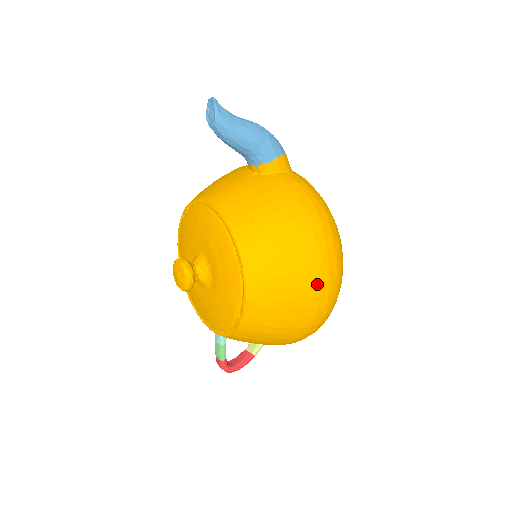
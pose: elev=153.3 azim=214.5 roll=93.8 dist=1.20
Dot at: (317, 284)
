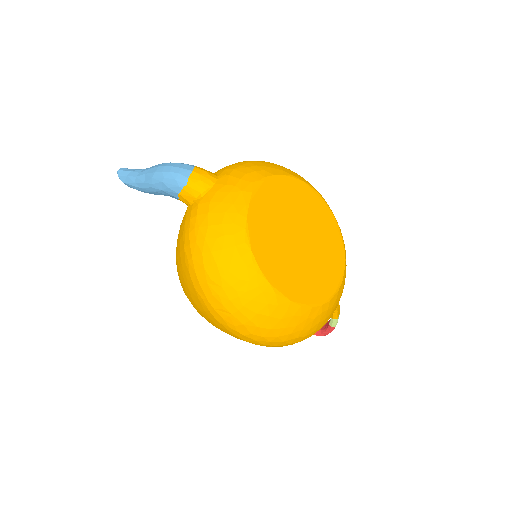
Dot at: (216, 321)
